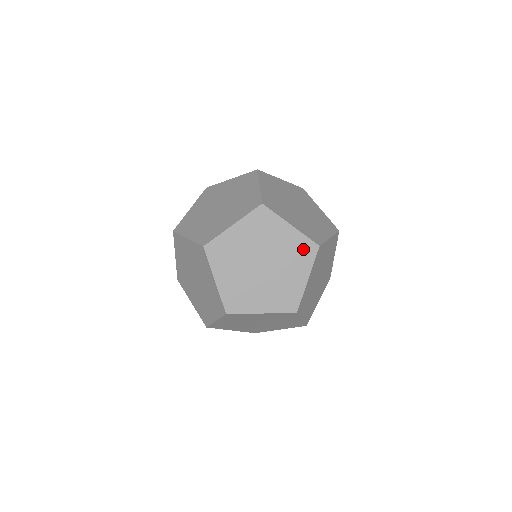
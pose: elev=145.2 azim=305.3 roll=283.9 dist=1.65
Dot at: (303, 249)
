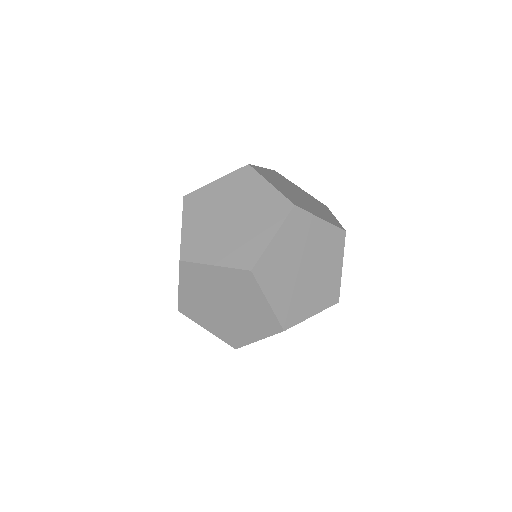
Dot at: occluded
